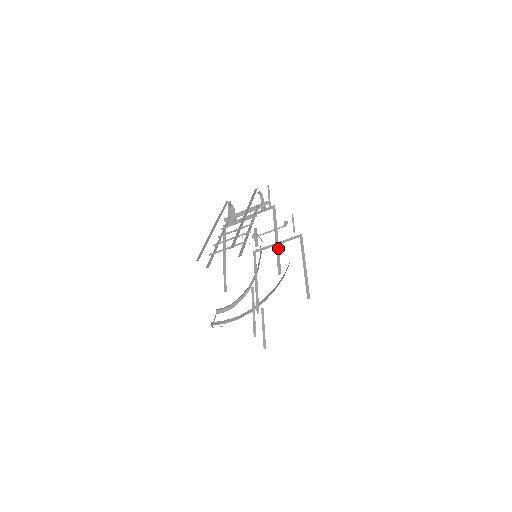
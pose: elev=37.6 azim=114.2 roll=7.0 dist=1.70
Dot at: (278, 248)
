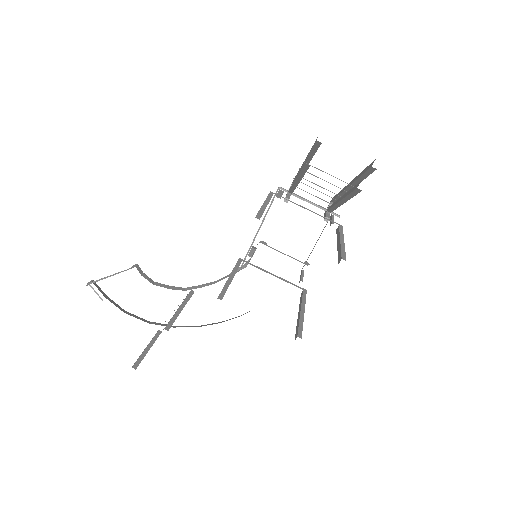
Dot at: (344, 246)
